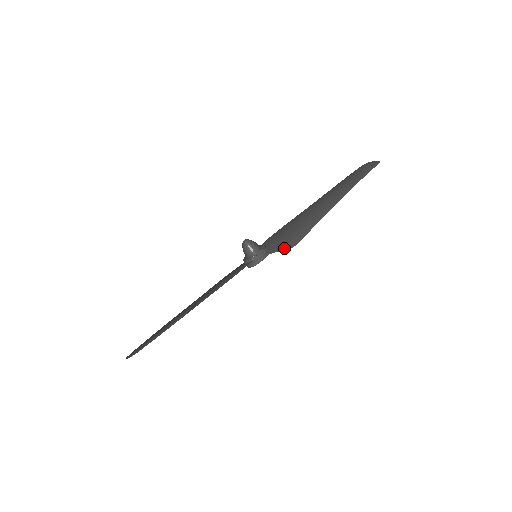
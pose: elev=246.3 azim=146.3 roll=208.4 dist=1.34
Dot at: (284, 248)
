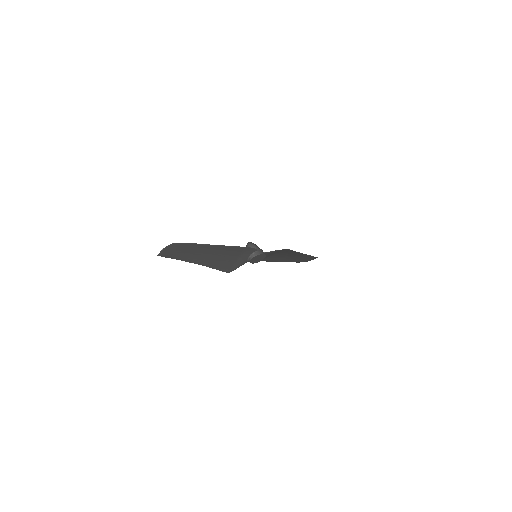
Dot at: (279, 250)
